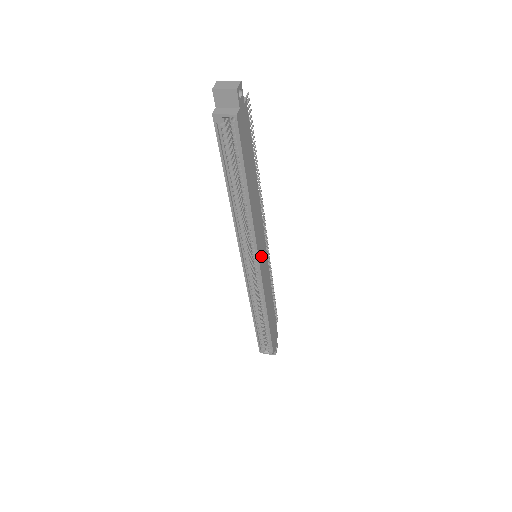
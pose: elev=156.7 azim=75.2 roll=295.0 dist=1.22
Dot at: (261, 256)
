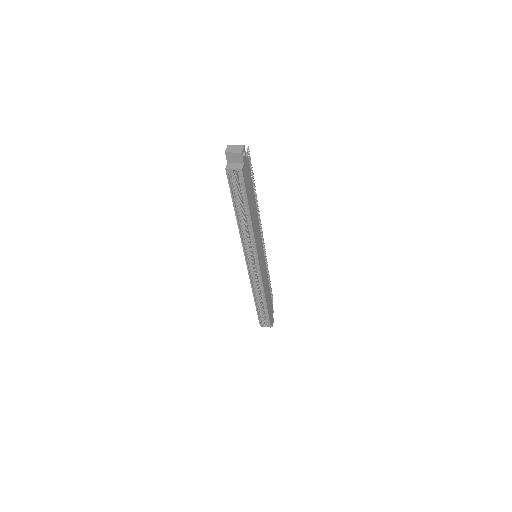
Dot at: (260, 257)
